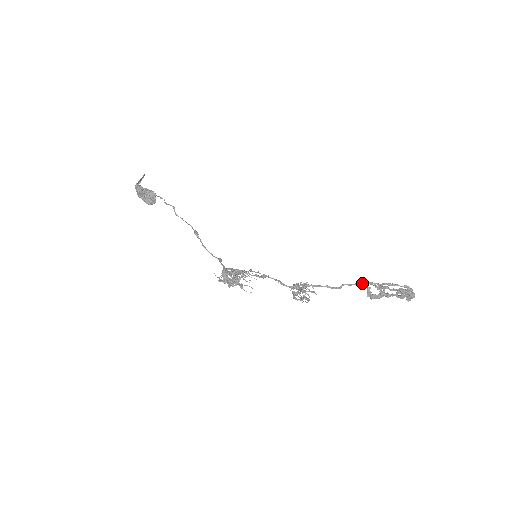
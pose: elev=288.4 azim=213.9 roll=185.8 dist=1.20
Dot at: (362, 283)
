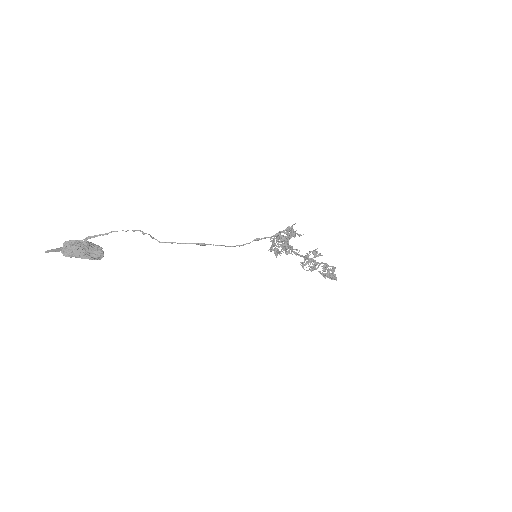
Dot at: occluded
